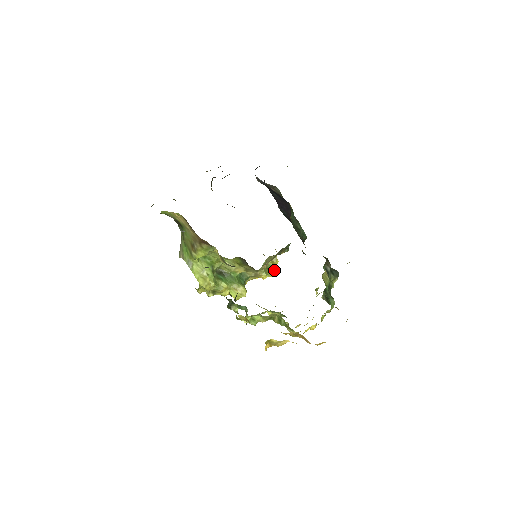
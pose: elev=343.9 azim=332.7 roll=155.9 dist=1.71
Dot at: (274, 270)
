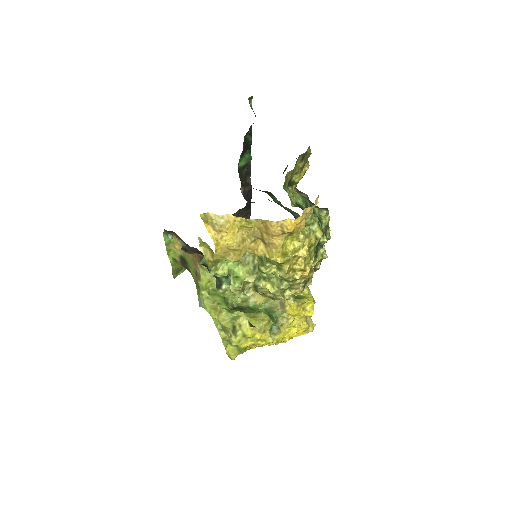
Dot at: (304, 298)
